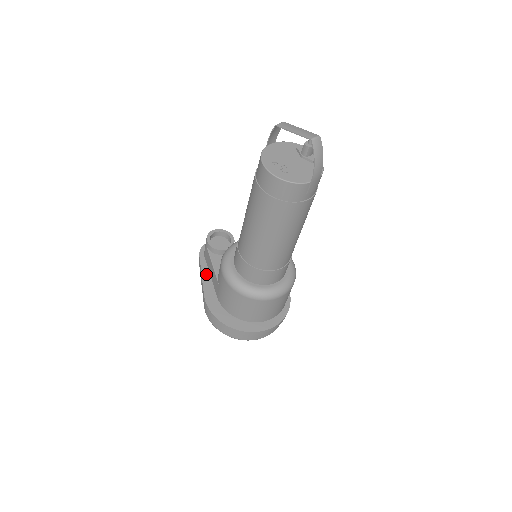
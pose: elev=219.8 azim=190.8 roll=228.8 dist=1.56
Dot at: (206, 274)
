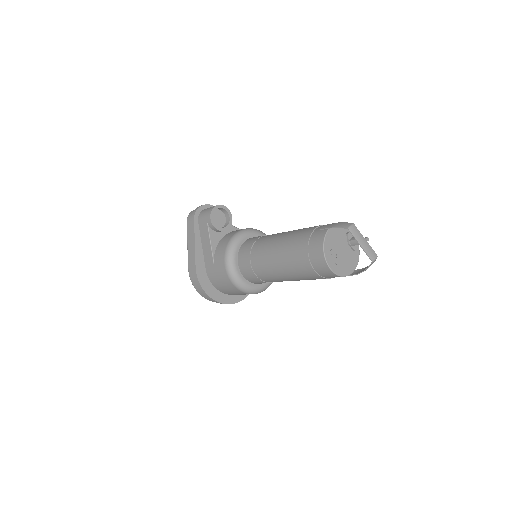
Dot at: (198, 243)
